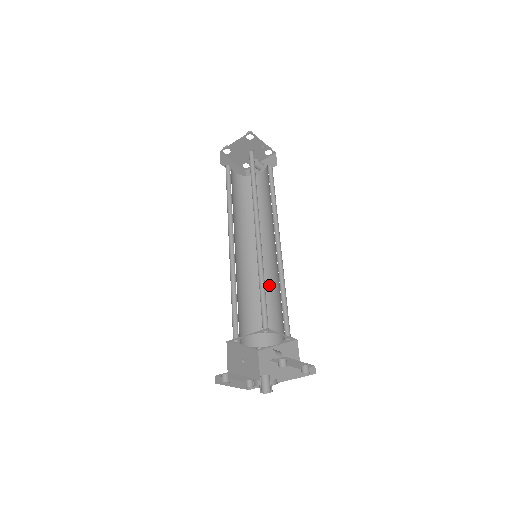
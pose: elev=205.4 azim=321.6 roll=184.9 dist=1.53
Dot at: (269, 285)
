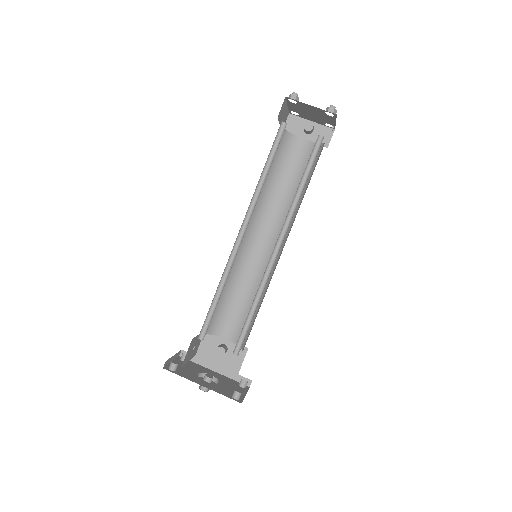
Dot at: (248, 280)
